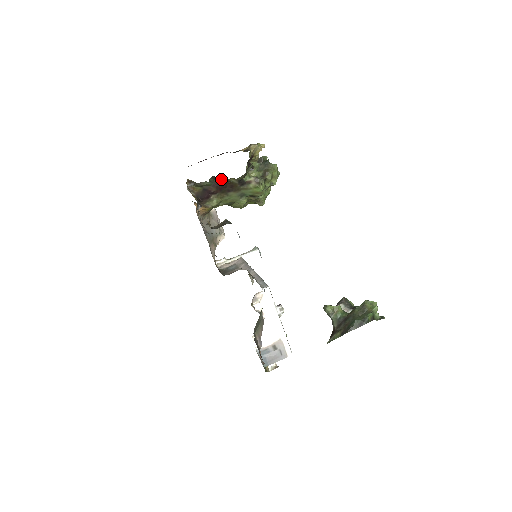
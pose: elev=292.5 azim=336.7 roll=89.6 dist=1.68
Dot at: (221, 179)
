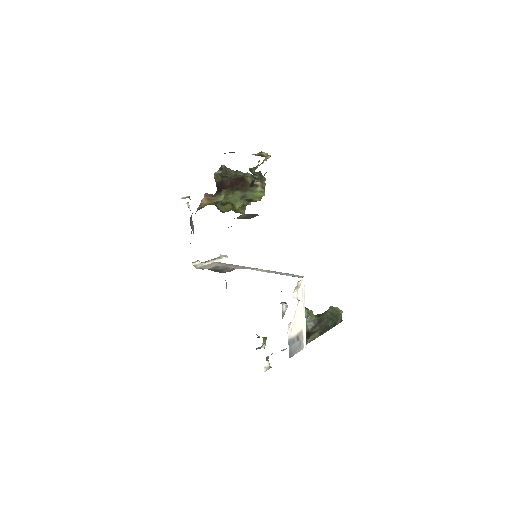
Dot at: occluded
